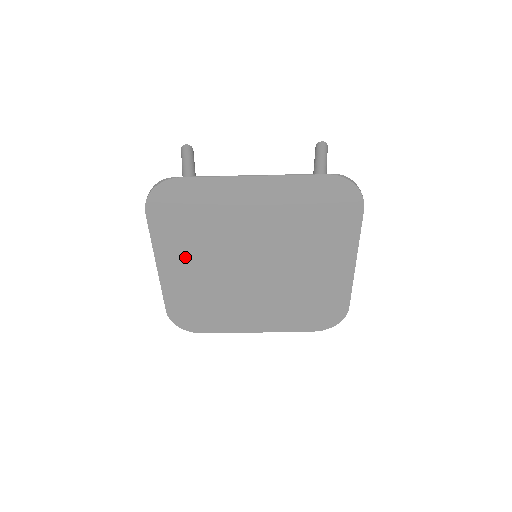
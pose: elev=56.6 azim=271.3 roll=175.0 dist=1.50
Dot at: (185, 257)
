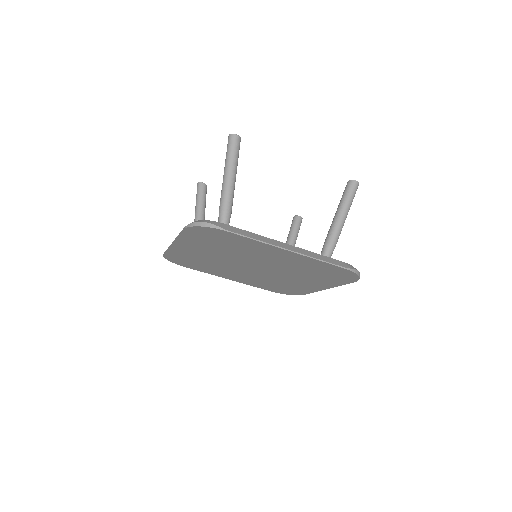
Dot at: (200, 249)
